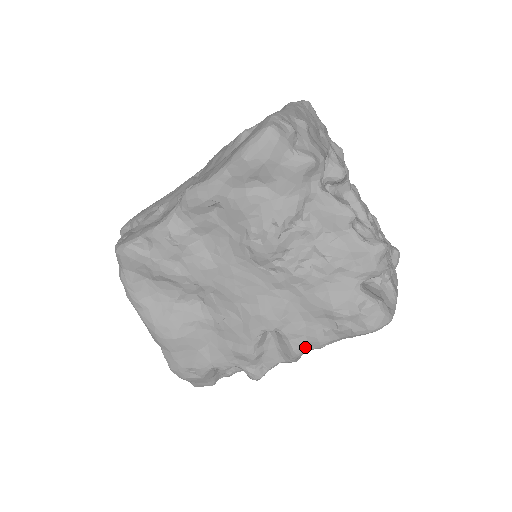
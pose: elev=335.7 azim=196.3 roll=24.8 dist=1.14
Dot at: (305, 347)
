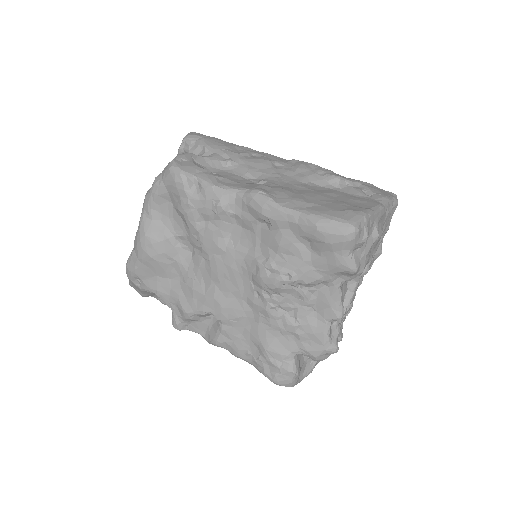
Dot at: (226, 346)
